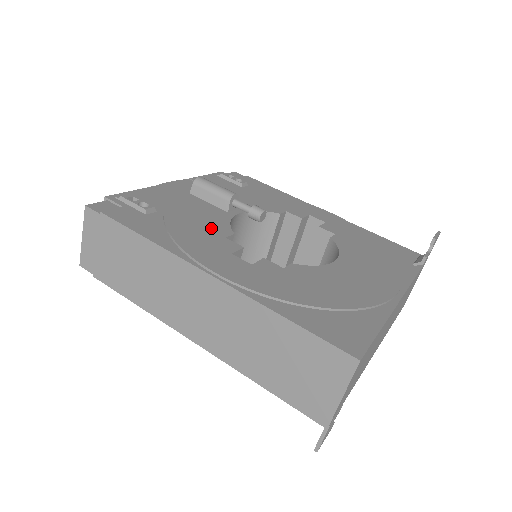
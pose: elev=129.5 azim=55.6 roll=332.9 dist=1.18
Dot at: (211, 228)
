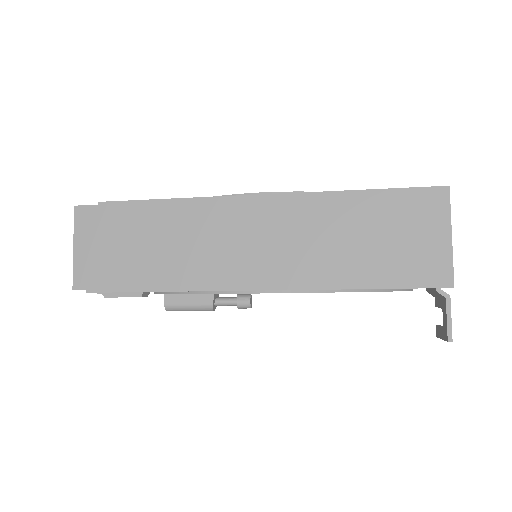
Dot at: occluded
